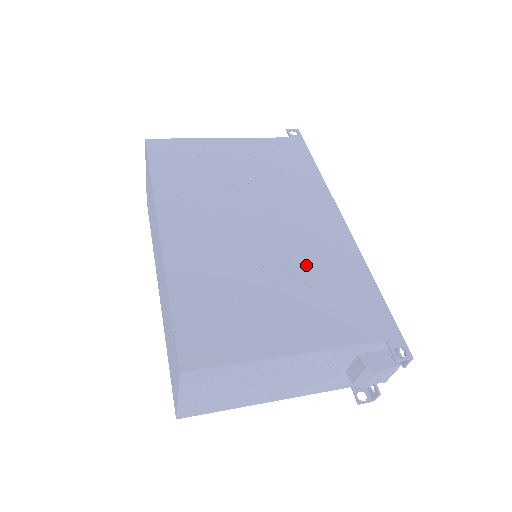
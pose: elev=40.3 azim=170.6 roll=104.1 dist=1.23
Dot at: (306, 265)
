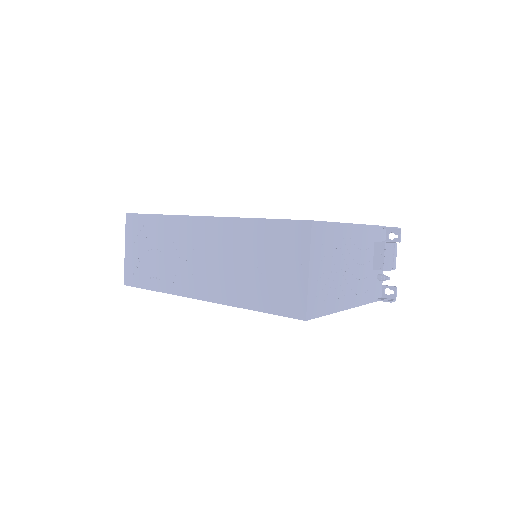
Dot at: occluded
